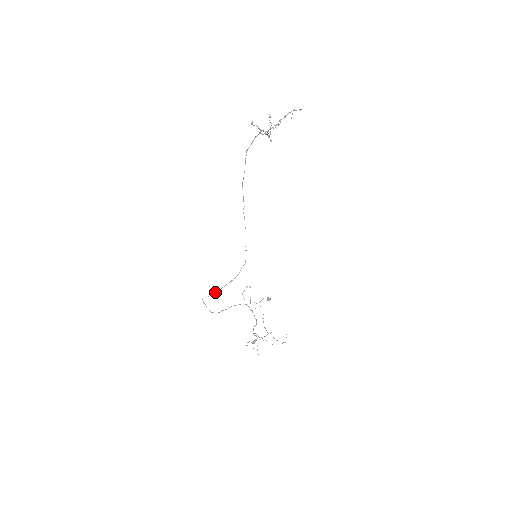
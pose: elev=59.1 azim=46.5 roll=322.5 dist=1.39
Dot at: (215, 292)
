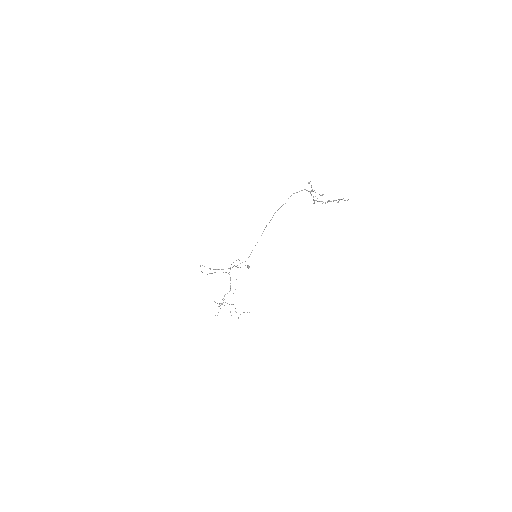
Dot at: occluded
